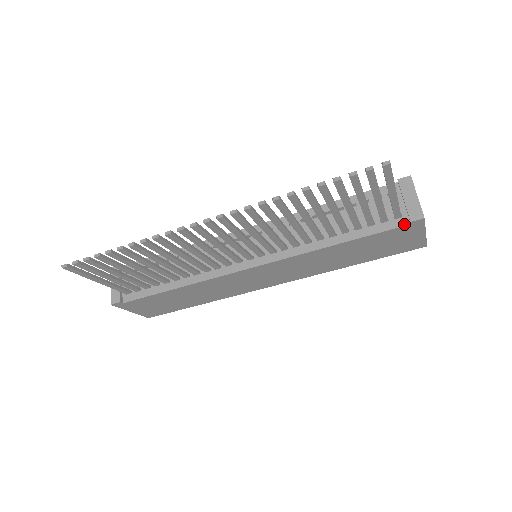
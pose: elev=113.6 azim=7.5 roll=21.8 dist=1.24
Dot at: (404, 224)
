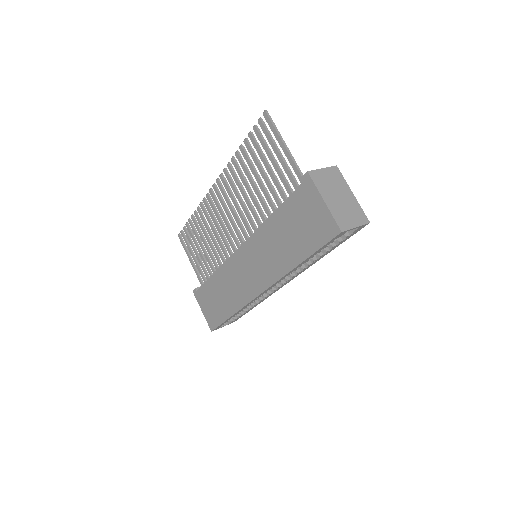
Dot at: (301, 184)
